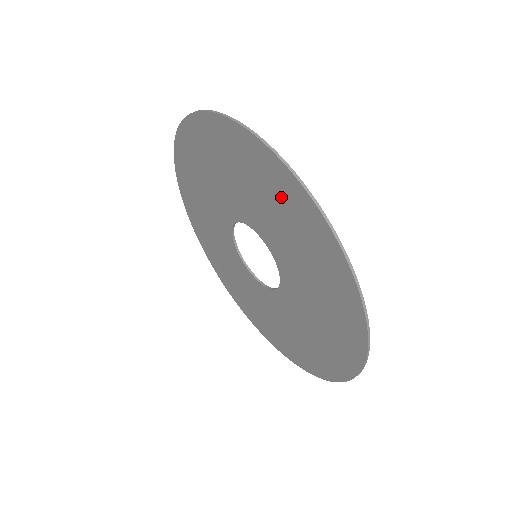
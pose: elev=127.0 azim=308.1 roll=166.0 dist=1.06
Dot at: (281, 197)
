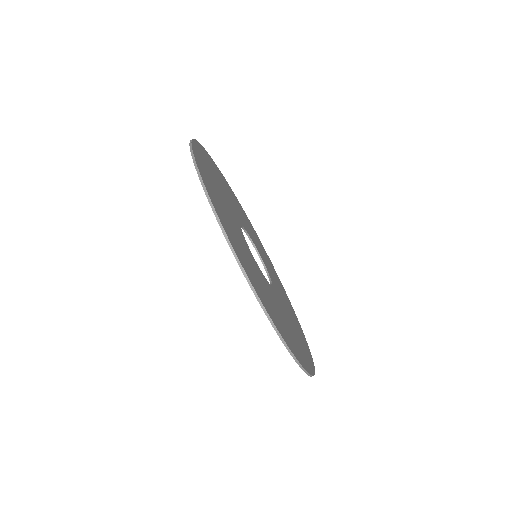
Dot at: occluded
